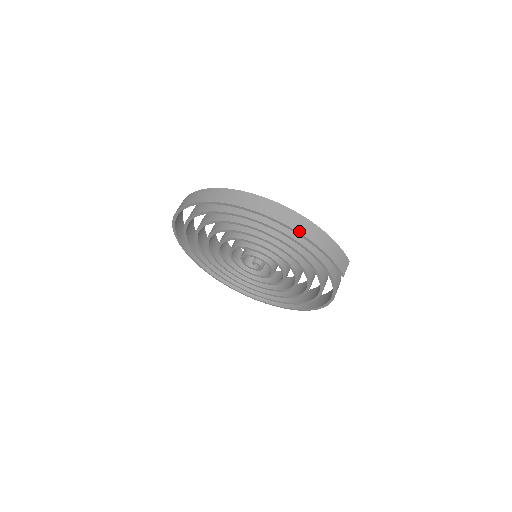
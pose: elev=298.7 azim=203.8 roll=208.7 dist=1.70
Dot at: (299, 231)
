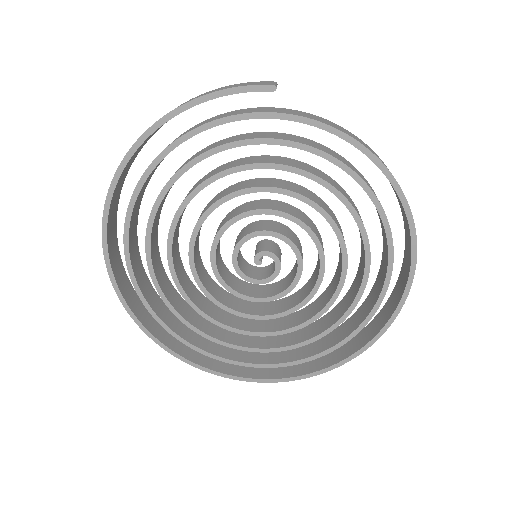
Dot at: (156, 122)
